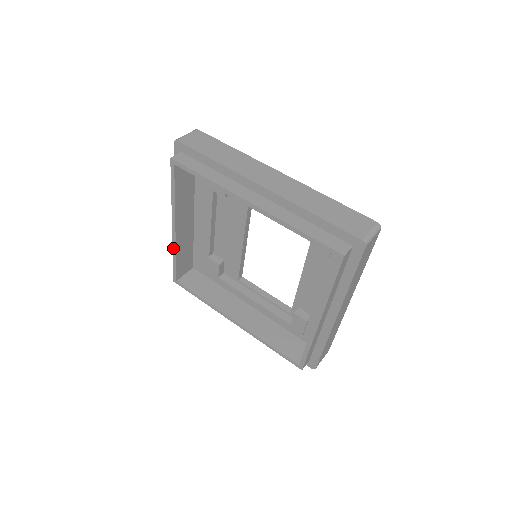
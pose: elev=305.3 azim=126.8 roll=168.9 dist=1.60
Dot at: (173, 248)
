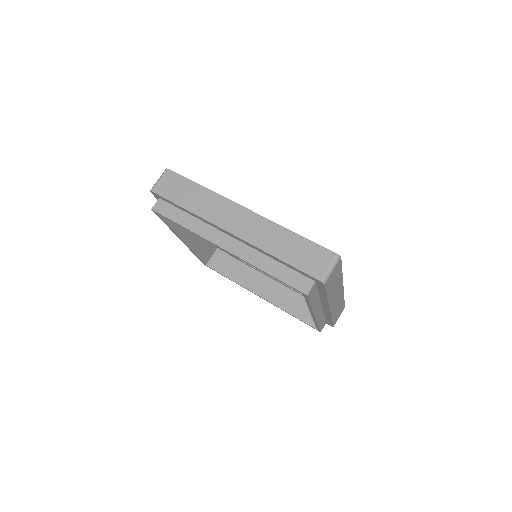
Dot at: (190, 250)
